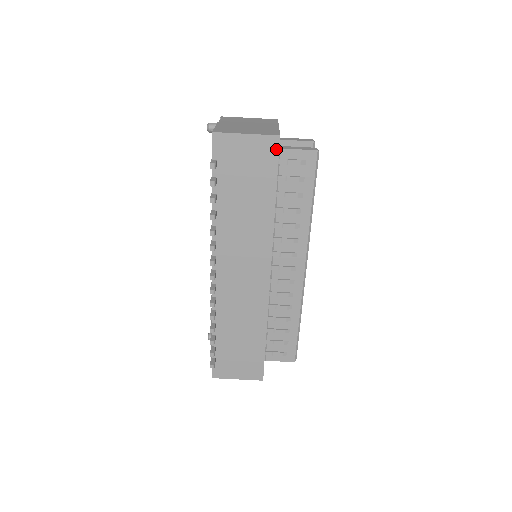
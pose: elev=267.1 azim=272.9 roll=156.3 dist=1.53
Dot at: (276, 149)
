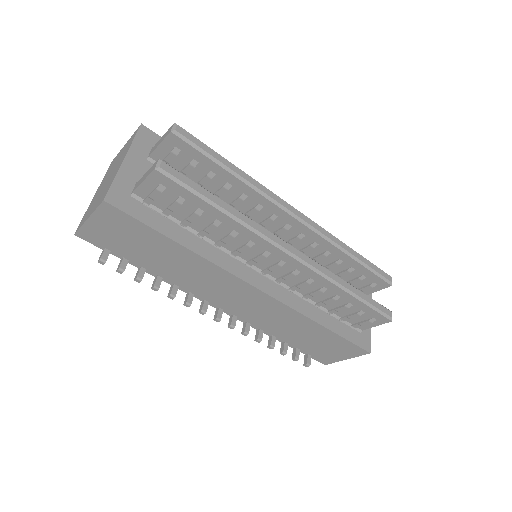
Dot at: (118, 211)
